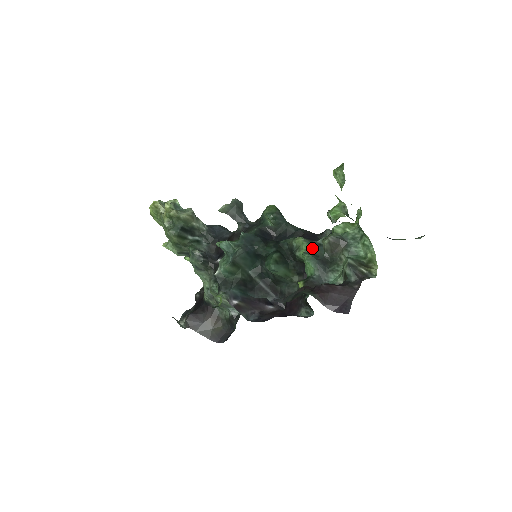
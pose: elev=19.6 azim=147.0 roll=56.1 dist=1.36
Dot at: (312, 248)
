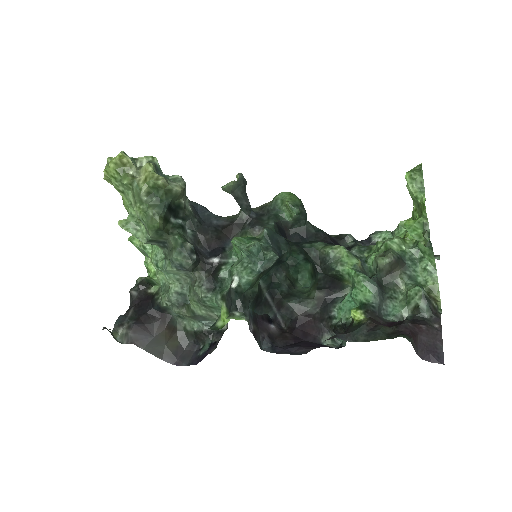
Dot at: (359, 264)
